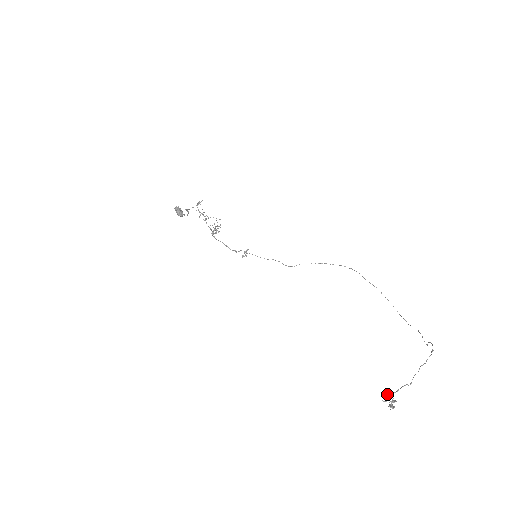
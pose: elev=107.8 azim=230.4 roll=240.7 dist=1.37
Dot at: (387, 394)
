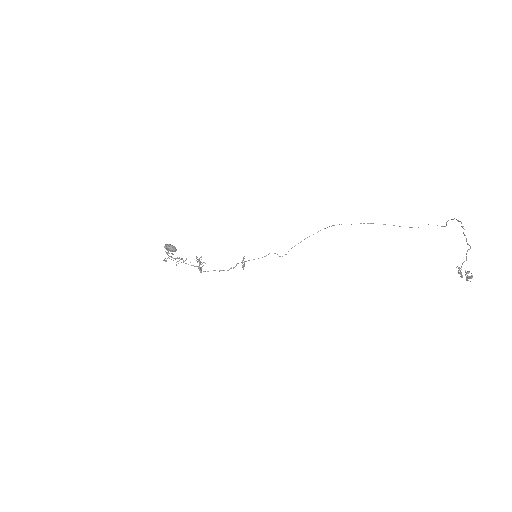
Dot at: occluded
